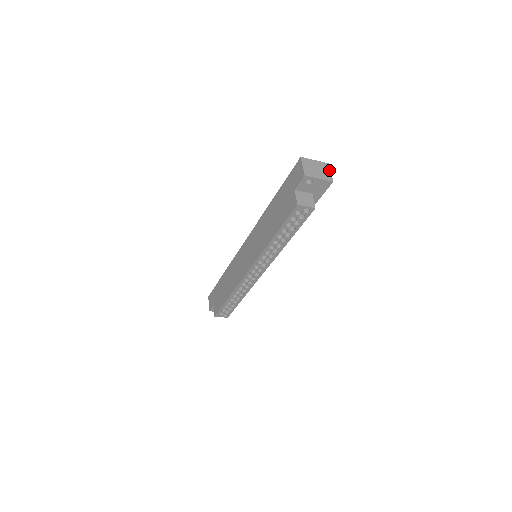
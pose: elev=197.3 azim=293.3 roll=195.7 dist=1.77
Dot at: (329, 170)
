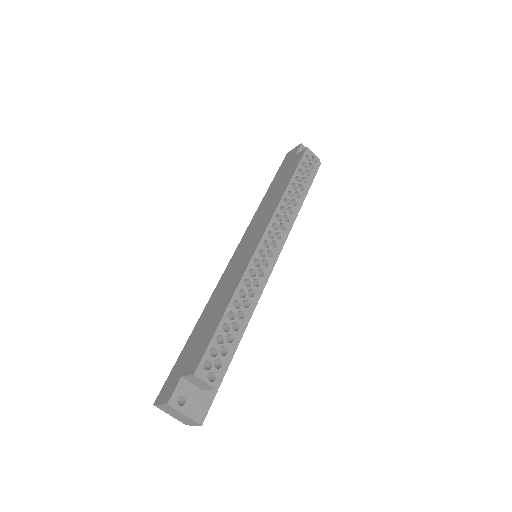
Dot at: occluded
